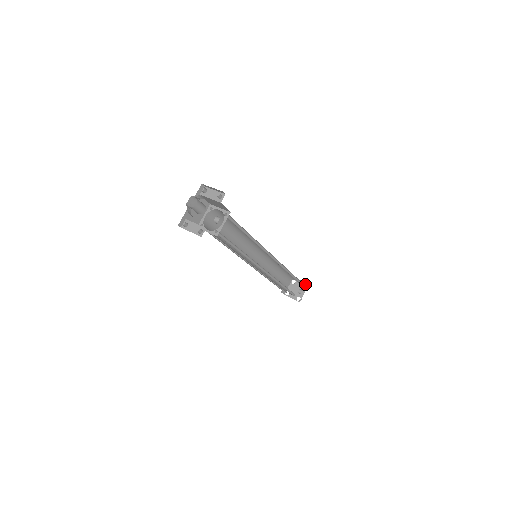
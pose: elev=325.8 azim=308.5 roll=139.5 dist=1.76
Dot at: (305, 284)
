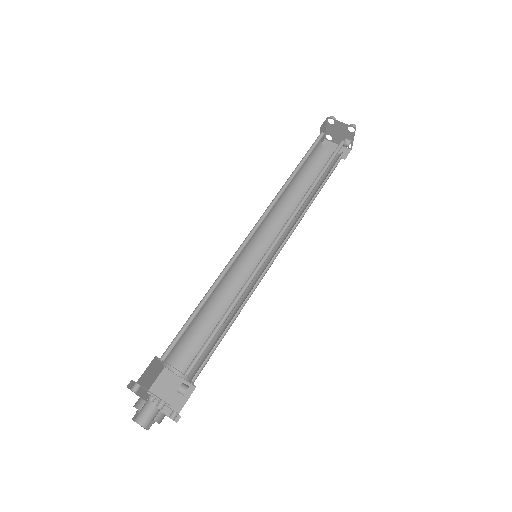
Dot at: (350, 126)
